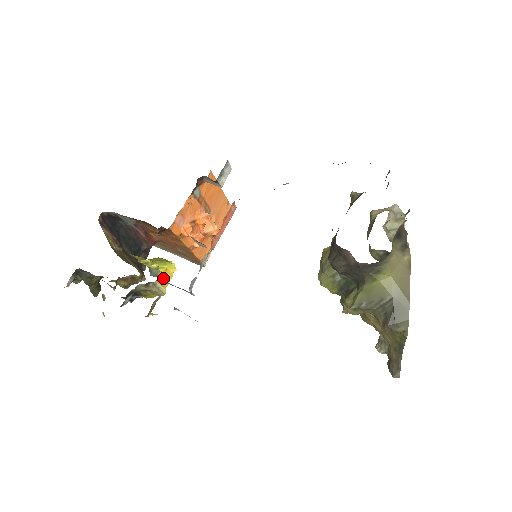
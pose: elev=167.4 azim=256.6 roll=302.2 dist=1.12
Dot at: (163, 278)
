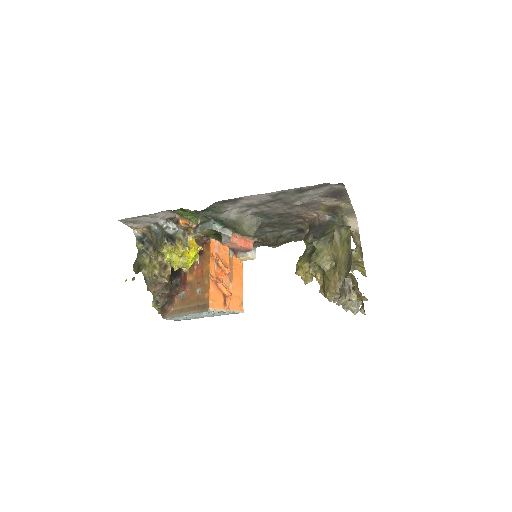
Dot at: (193, 244)
